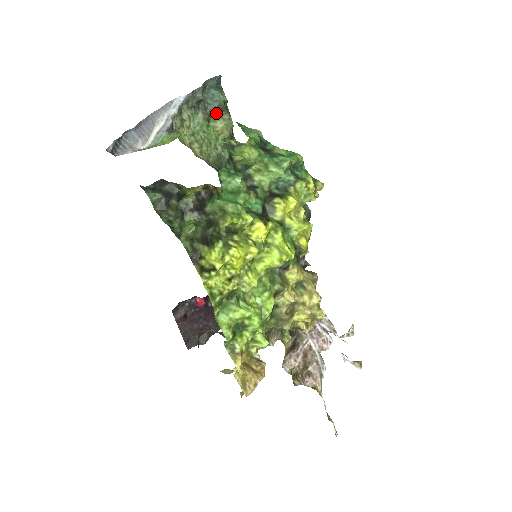
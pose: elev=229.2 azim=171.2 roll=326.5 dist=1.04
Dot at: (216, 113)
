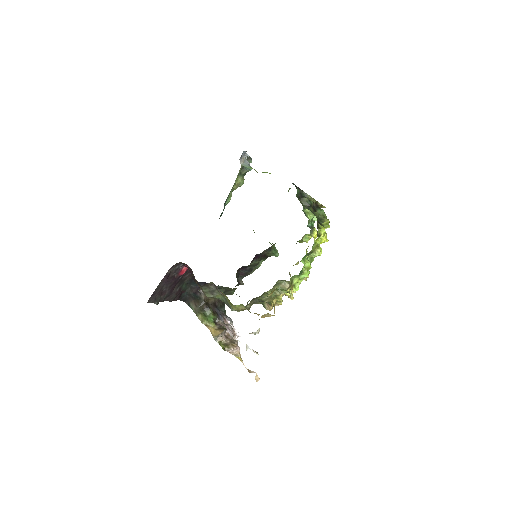
Dot at: (243, 174)
